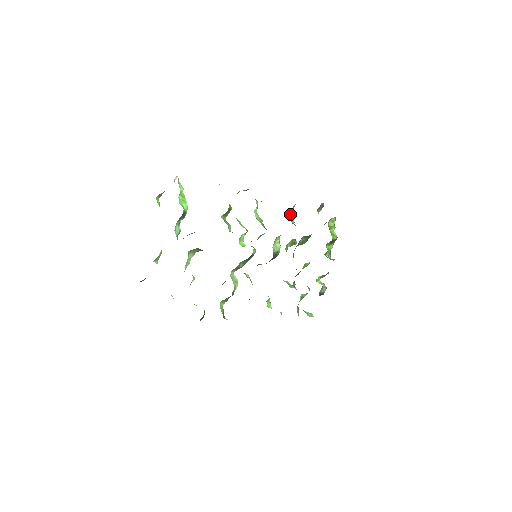
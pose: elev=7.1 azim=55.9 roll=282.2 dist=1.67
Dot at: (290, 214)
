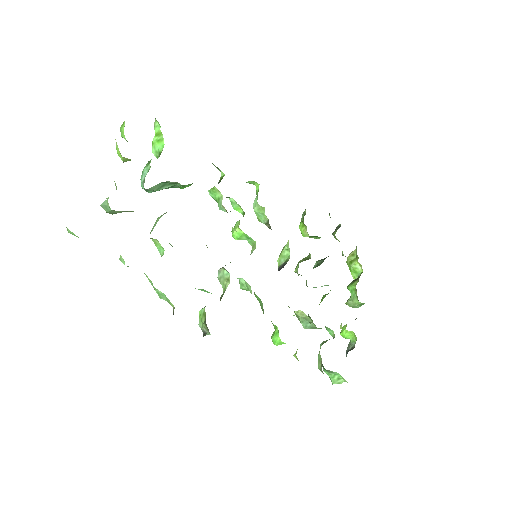
Dot at: occluded
